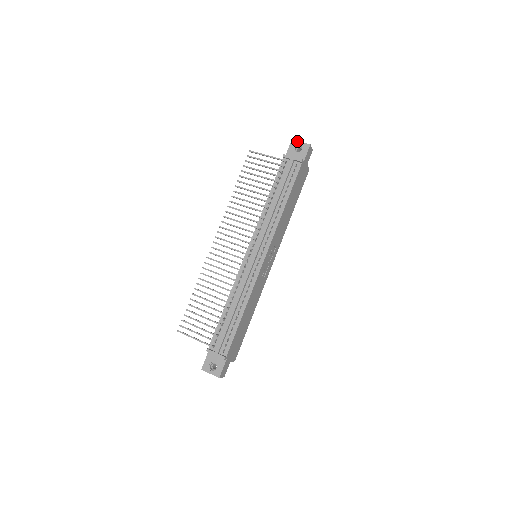
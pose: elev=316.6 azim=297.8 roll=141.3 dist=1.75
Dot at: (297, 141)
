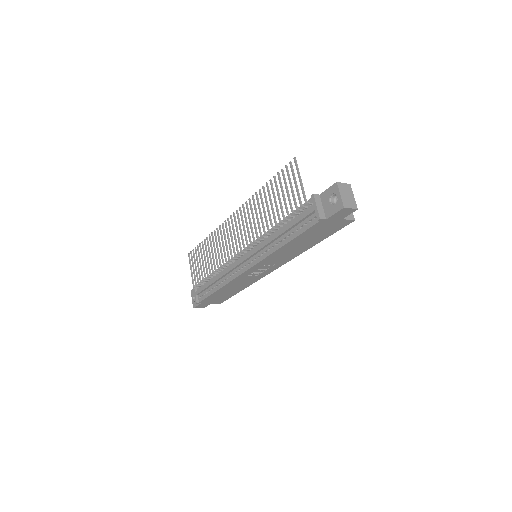
Dot at: (338, 189)
